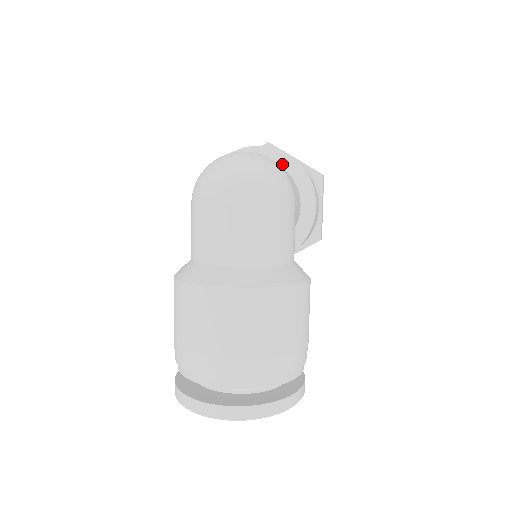
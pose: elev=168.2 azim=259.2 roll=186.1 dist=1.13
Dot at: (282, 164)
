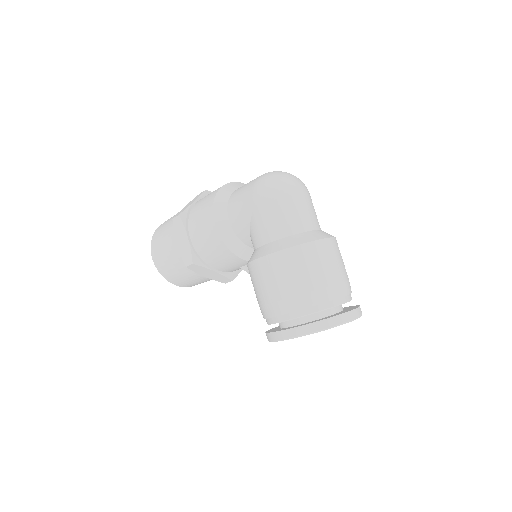
Dot at: occluded
